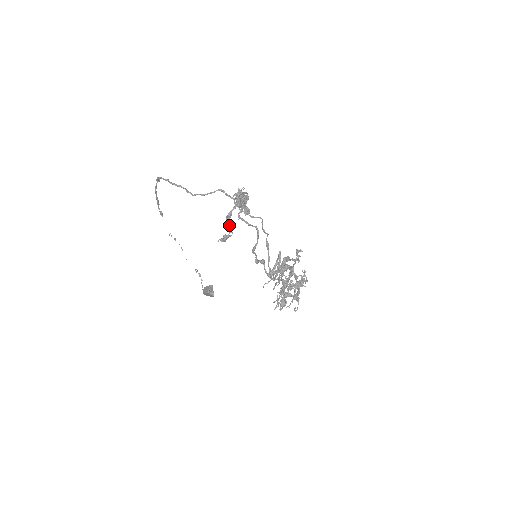
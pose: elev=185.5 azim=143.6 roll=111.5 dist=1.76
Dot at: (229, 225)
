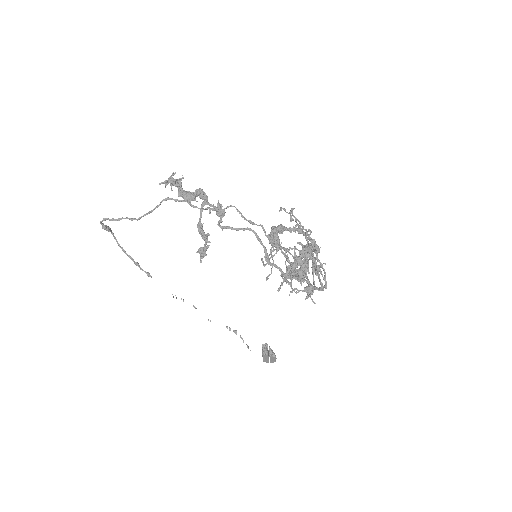
Dot at: (204, 236)
